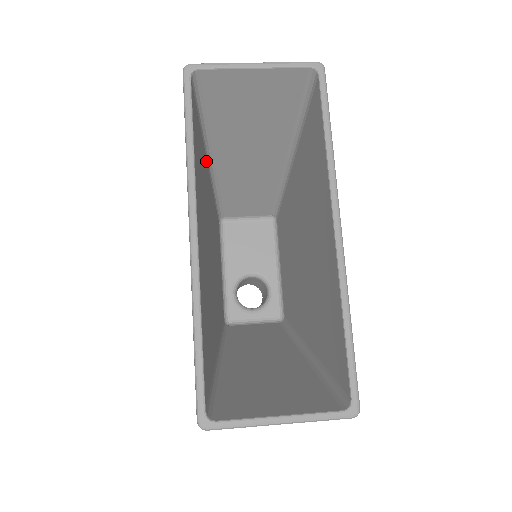
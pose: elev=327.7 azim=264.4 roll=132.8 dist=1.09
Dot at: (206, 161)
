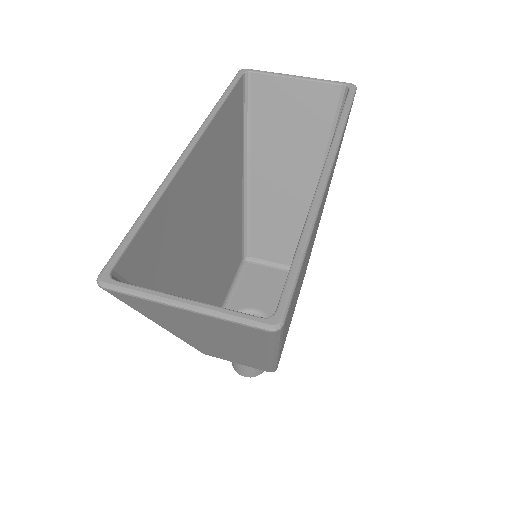
Dot at: (241, 168)
